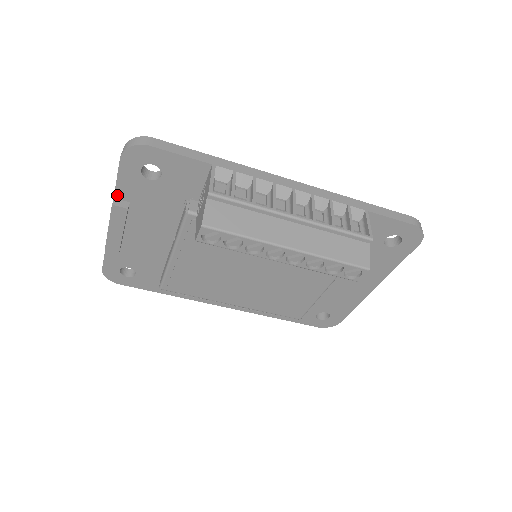
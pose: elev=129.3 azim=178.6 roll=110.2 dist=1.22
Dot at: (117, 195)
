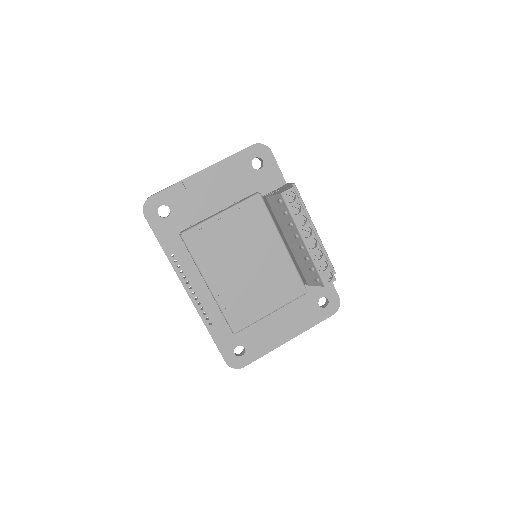
Dot at: (227, 160)
